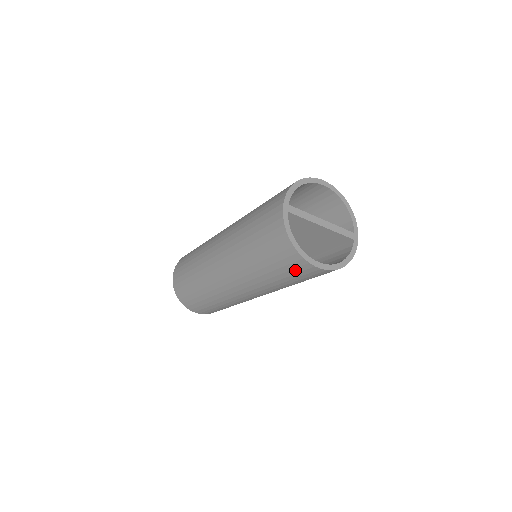
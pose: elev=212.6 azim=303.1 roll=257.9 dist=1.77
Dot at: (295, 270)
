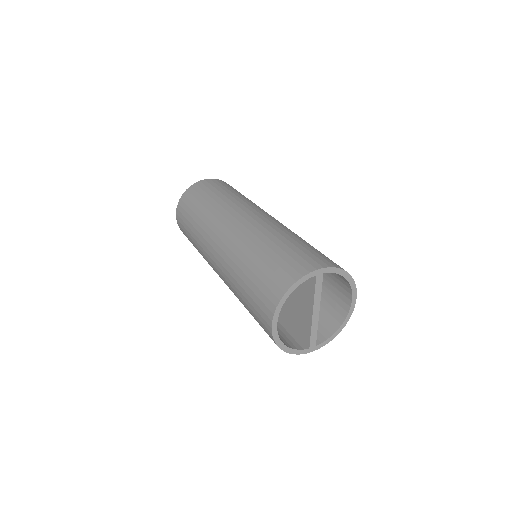
Dot at: (260, 302)
